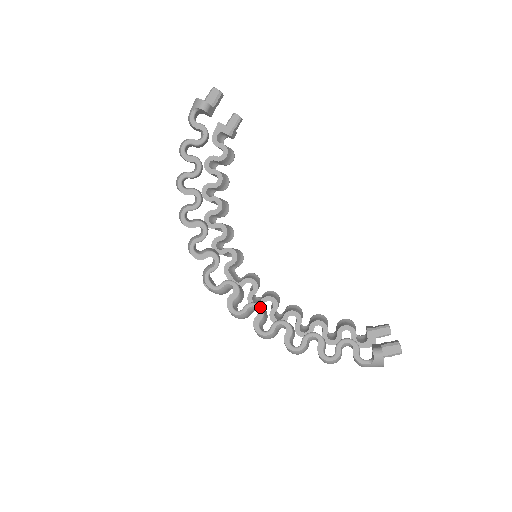
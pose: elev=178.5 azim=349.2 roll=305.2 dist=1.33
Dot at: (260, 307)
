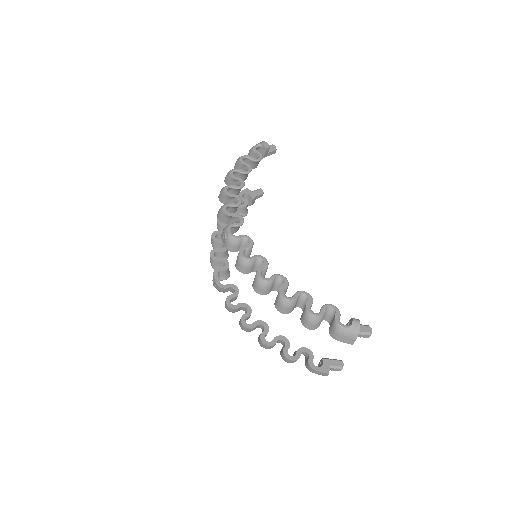
Dot at: occluded
